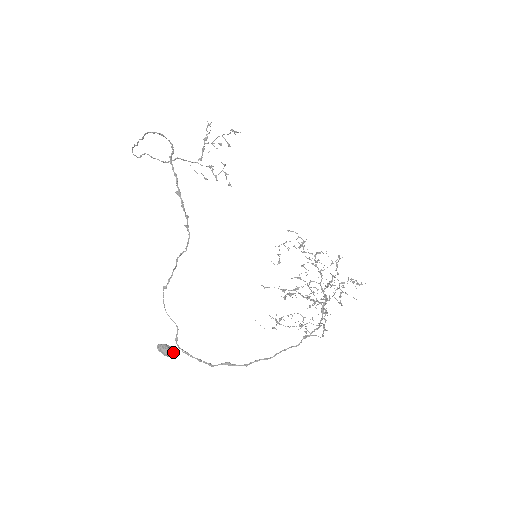
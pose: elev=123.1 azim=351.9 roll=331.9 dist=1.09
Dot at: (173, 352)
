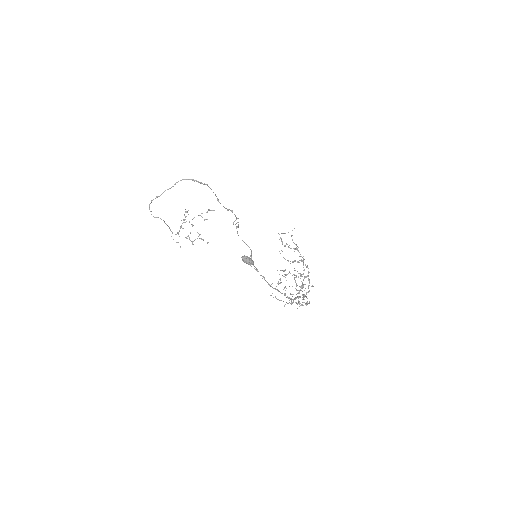
Dot at: (253, 261)
